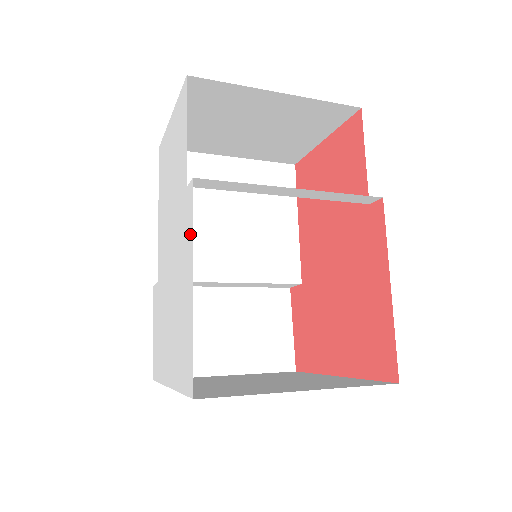
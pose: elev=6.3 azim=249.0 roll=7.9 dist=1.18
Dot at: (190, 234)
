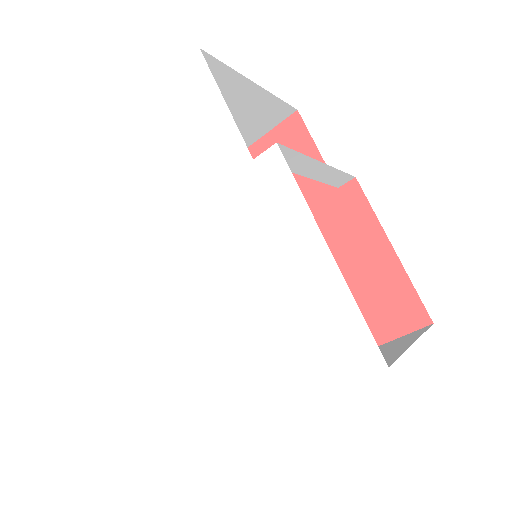
Dot at: (293, 202)
